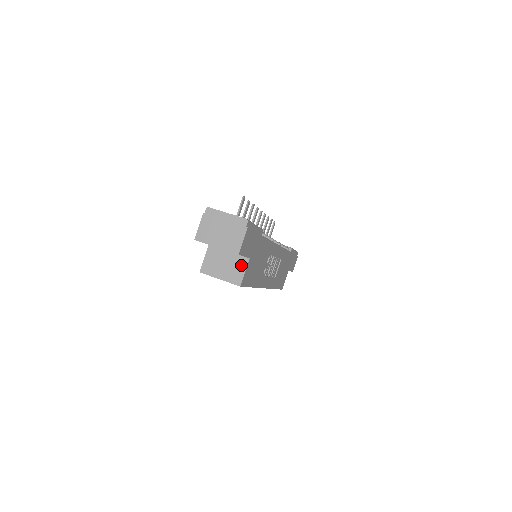
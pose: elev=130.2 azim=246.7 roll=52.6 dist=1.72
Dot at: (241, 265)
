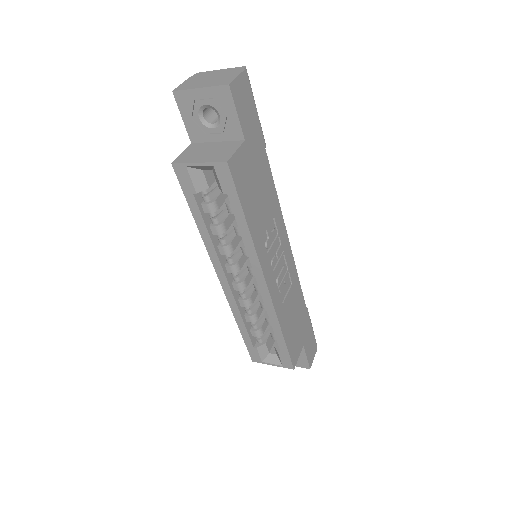
Dot at: (232, 147)
